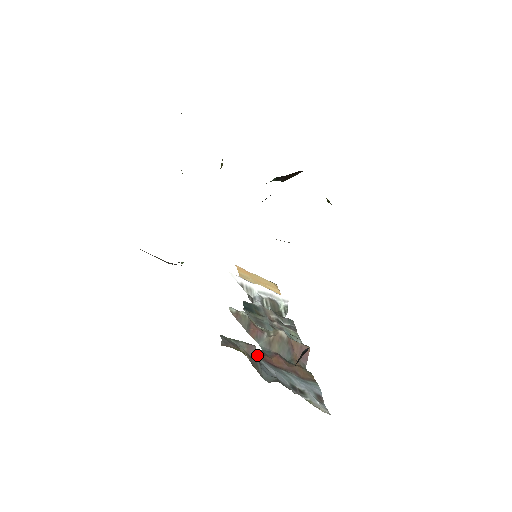
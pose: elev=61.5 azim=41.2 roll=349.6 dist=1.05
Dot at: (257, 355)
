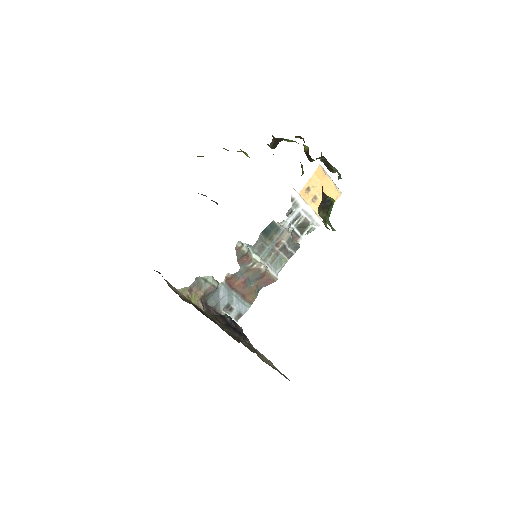
Dot at: (215, 290)
